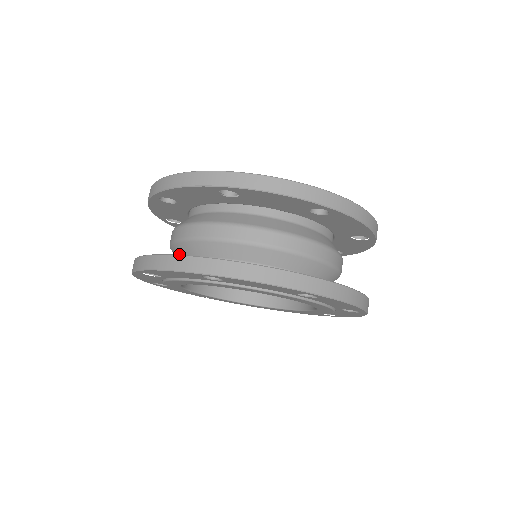
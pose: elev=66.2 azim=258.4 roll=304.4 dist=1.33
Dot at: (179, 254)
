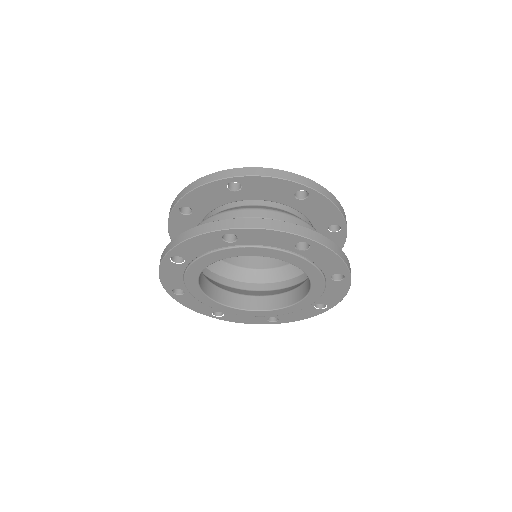
Dot at: occluded
